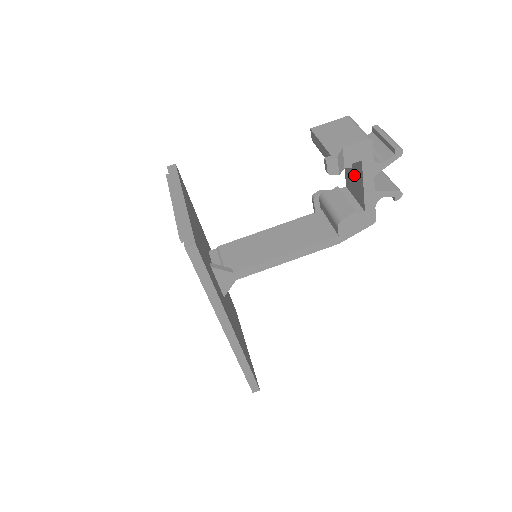
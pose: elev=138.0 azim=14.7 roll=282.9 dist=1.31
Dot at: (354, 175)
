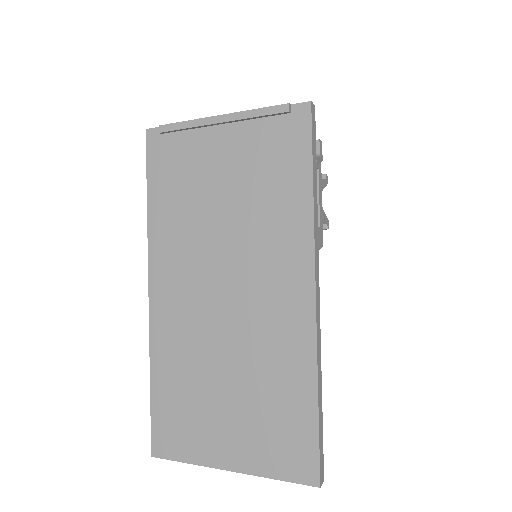
Dot at: occluded
